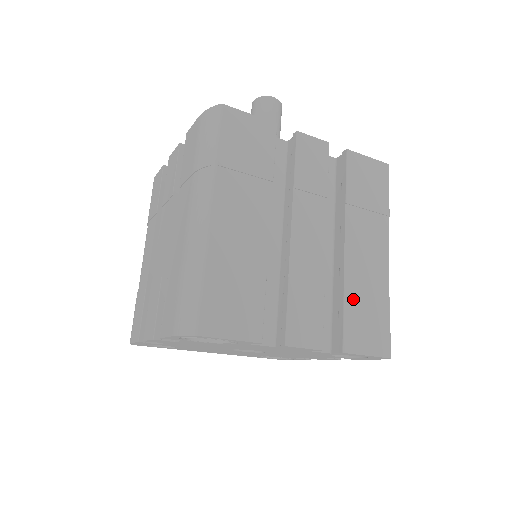
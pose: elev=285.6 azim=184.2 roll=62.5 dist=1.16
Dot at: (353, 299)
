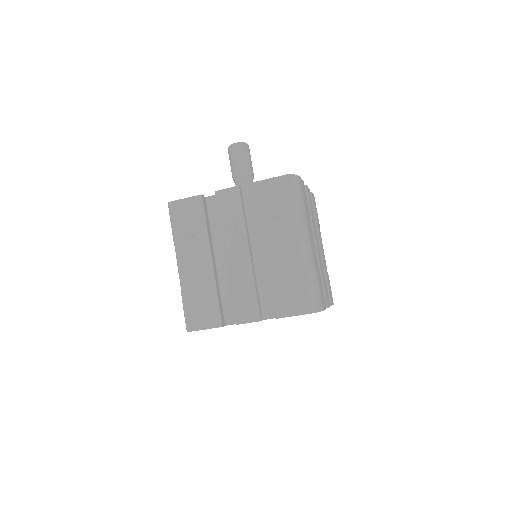
Dot at: (277, 283)
